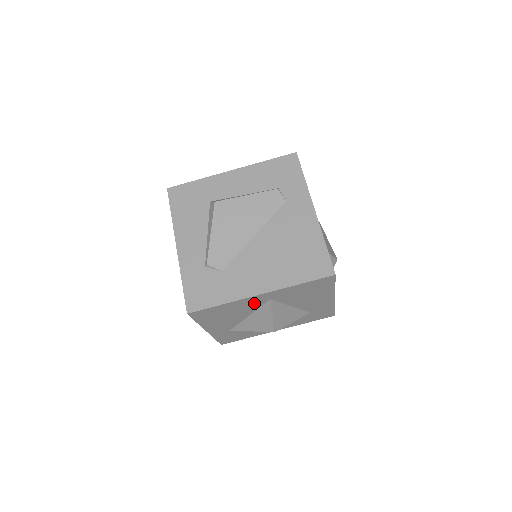
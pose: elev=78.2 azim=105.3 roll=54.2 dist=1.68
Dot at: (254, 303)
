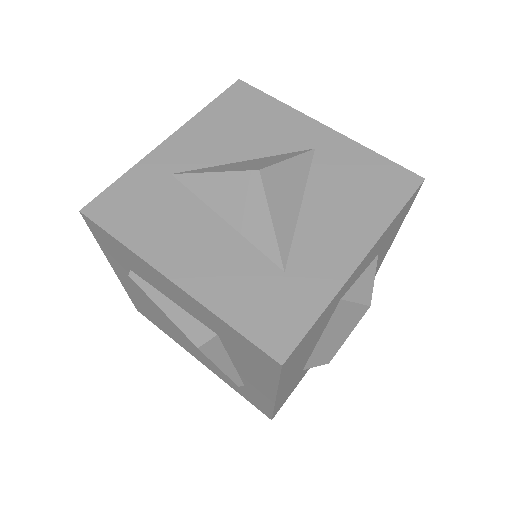
Dot at: (294, 137)
